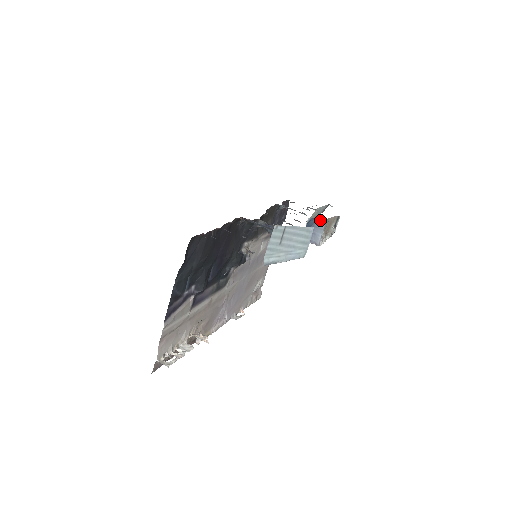
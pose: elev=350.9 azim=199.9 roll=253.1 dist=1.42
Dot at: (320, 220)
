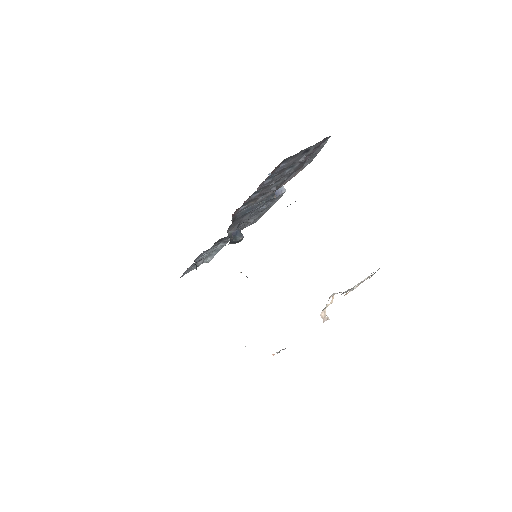
Dot at: (269, 174)
